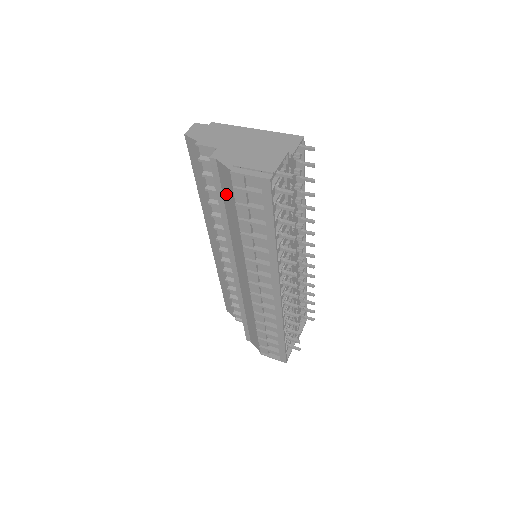
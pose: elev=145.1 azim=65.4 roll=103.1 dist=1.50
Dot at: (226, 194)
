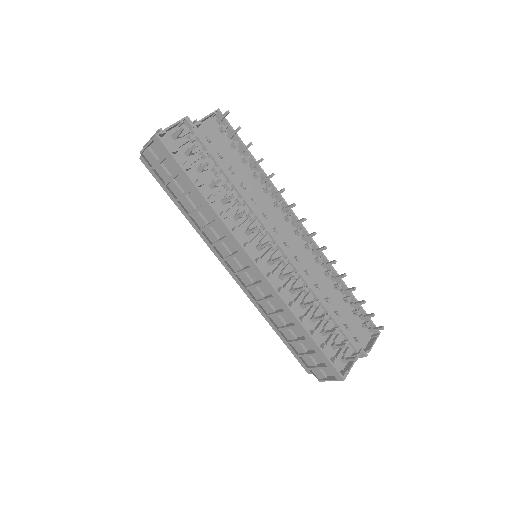
Dot at: (164, 184)
